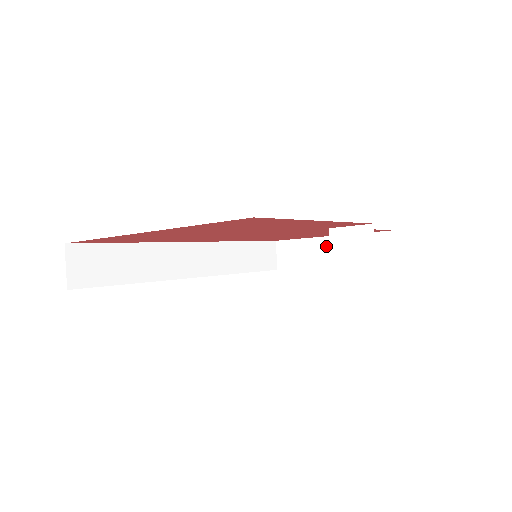
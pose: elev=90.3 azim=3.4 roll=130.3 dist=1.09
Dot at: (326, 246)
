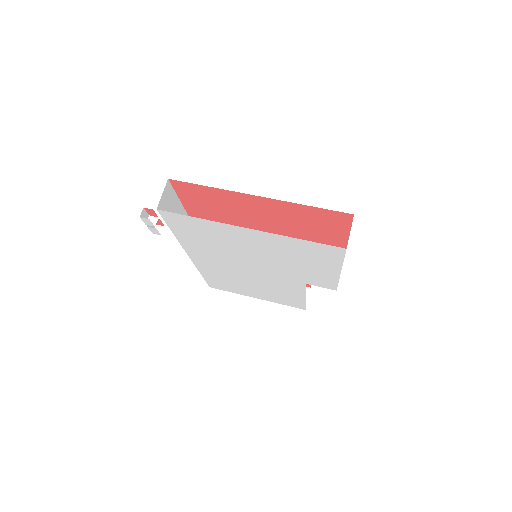
Dot at: occluded
